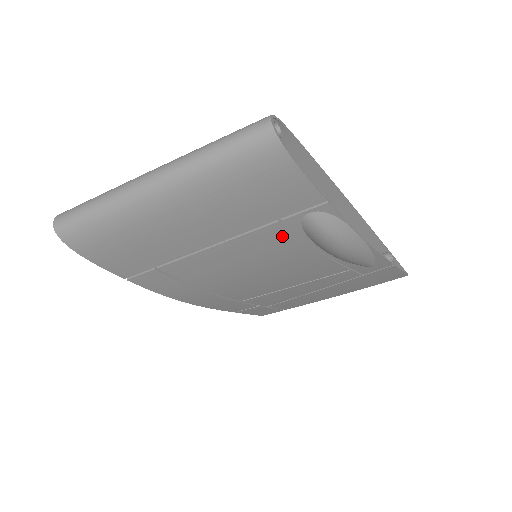
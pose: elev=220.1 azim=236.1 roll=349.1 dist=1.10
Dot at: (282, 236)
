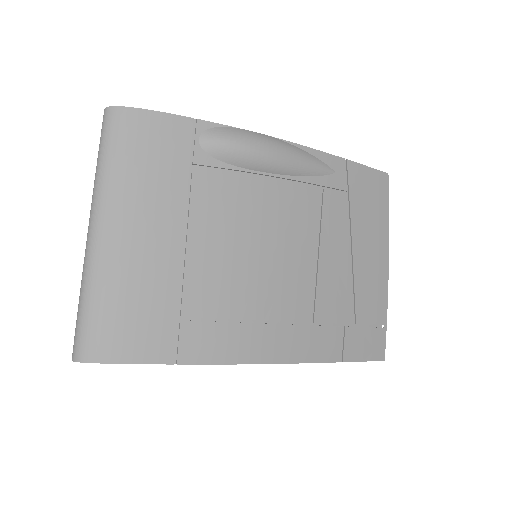
Dot at: (214, 181)
